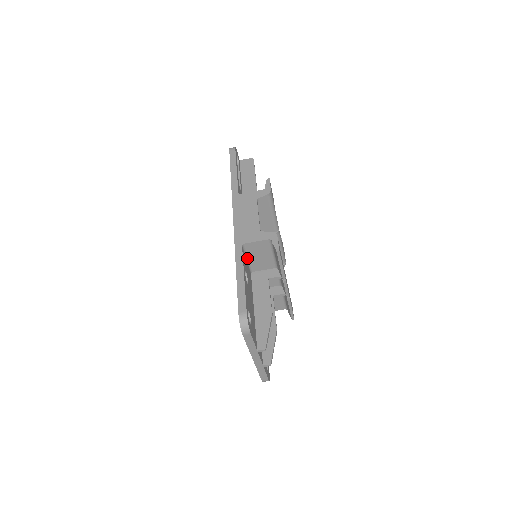
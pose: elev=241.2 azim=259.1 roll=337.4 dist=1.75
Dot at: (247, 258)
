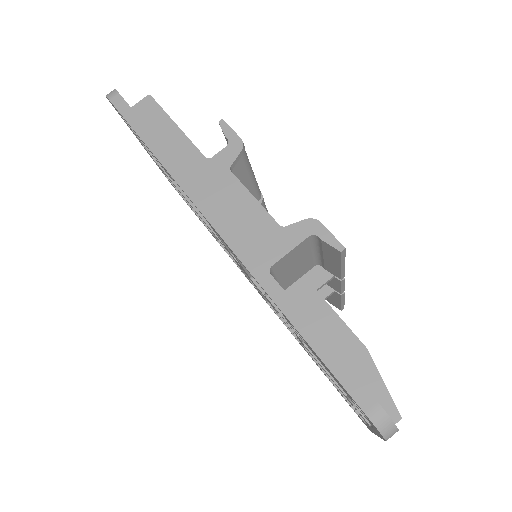
Dot at: occluded
